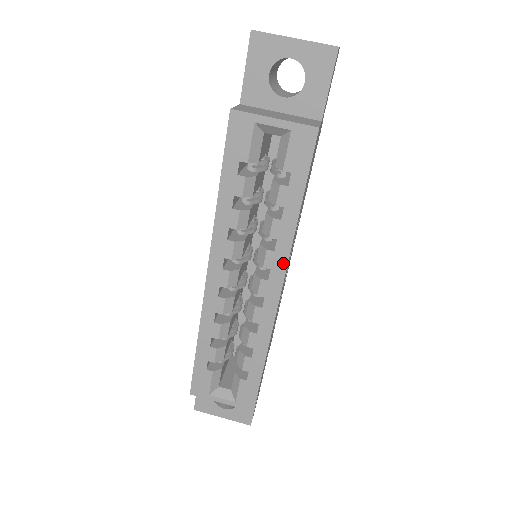
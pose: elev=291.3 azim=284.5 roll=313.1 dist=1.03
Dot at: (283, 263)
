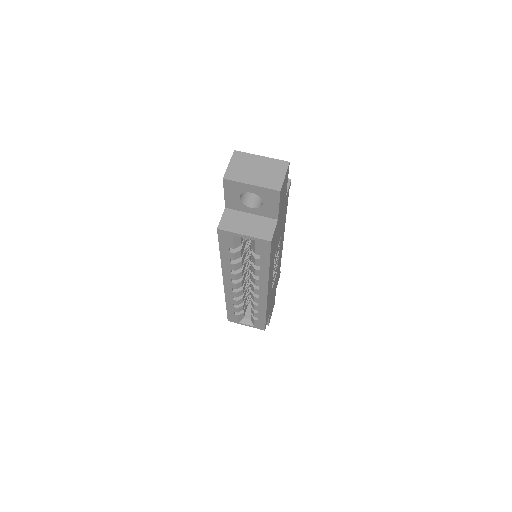
Dot at: (265, 285)
